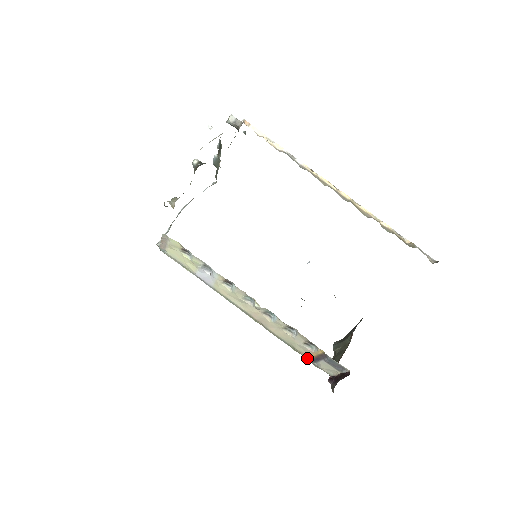
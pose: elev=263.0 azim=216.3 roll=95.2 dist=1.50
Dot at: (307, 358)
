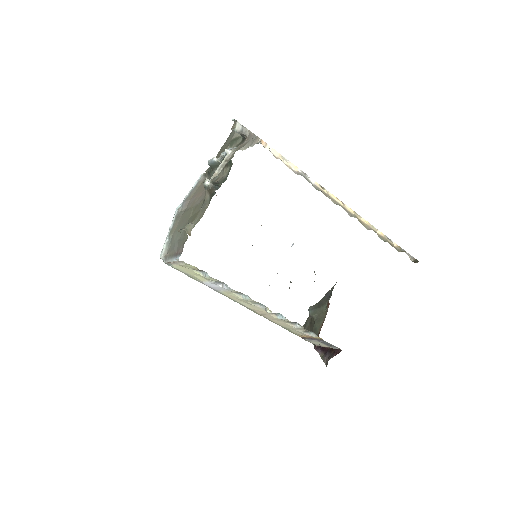
Dot at: (300, 336)
